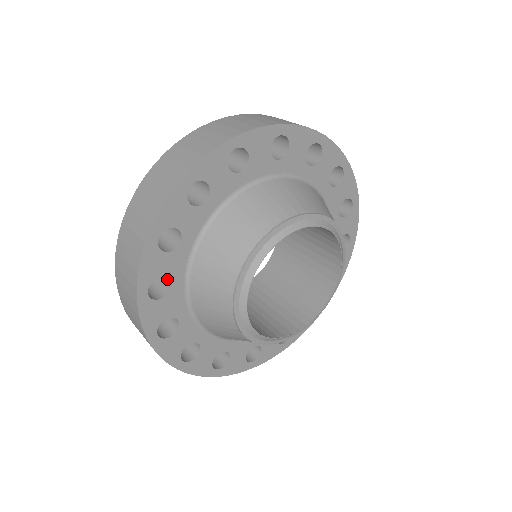
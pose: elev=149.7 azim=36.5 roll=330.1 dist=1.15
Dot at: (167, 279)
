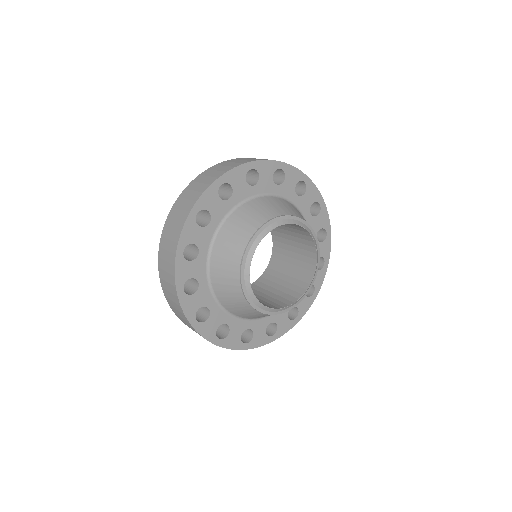
Dot at: (205, 306)
